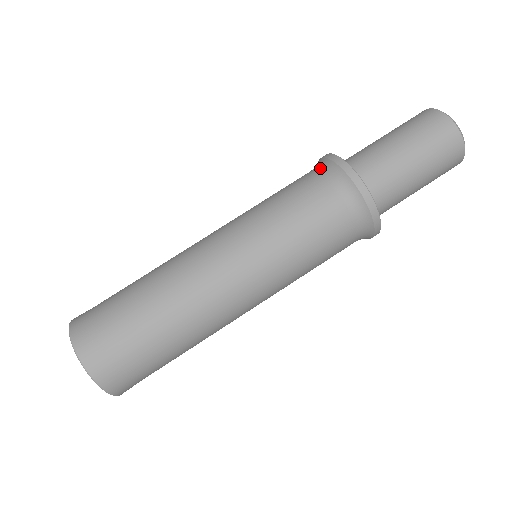
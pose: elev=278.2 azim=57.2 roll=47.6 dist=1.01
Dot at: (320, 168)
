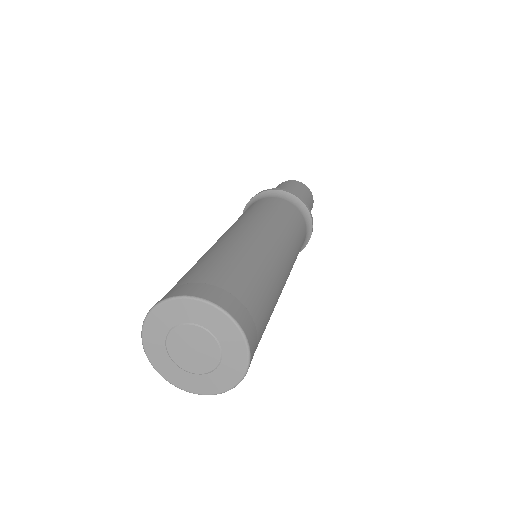
Dot at: (265, 196)
